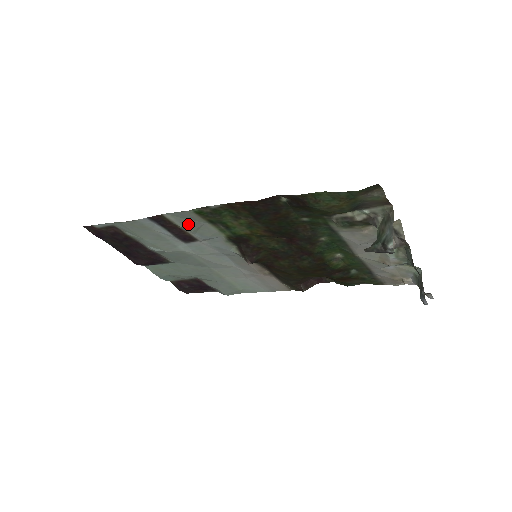
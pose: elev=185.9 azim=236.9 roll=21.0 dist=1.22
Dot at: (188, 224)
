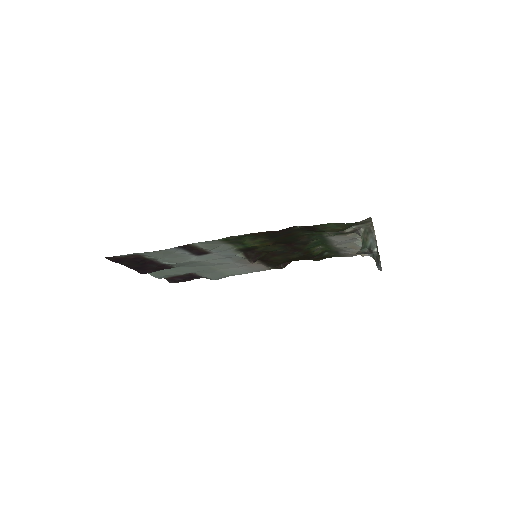
Dot at: (209, 246)
